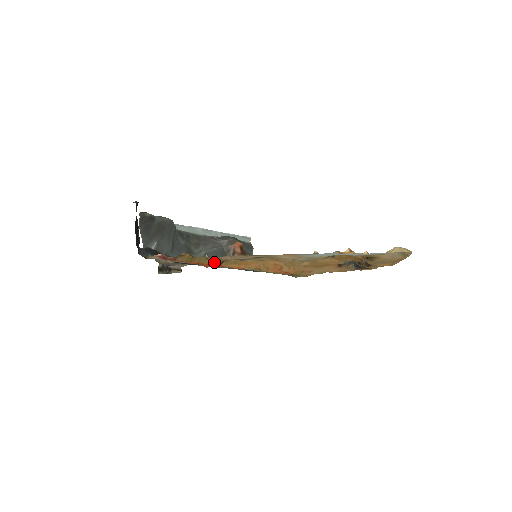
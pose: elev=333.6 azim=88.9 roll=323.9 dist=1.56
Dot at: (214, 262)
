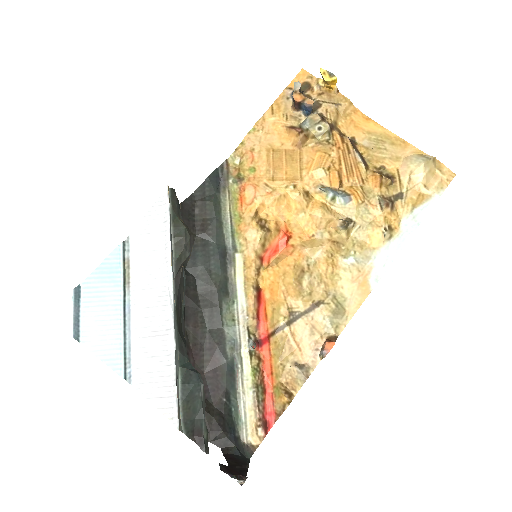
Dot at: (276, 349)
